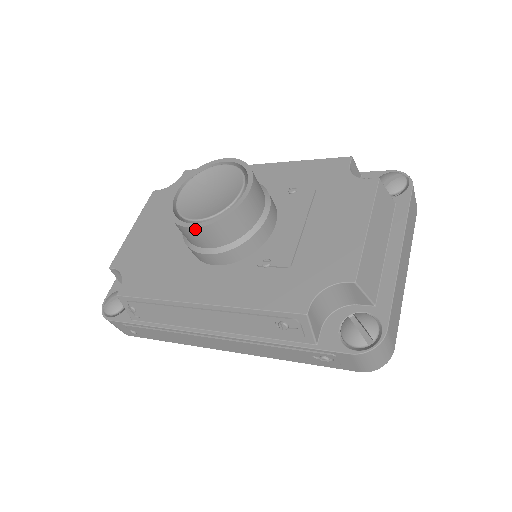
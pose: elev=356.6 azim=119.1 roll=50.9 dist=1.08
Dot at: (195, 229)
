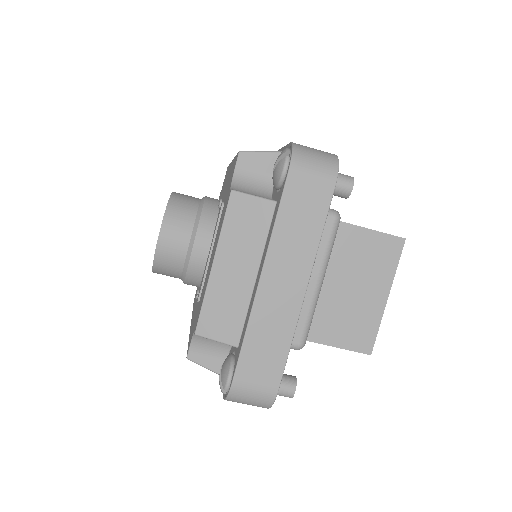
Dot at: occluded
